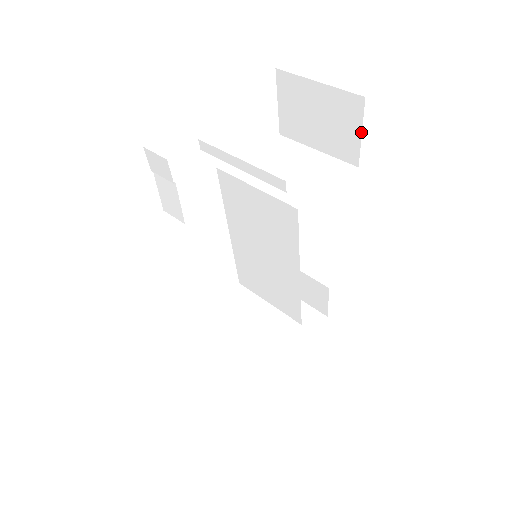
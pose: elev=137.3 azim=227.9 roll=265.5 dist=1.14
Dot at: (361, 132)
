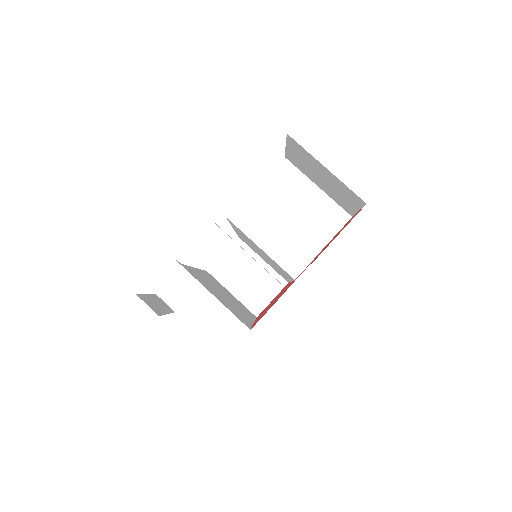
Dot at: (359, 210)
